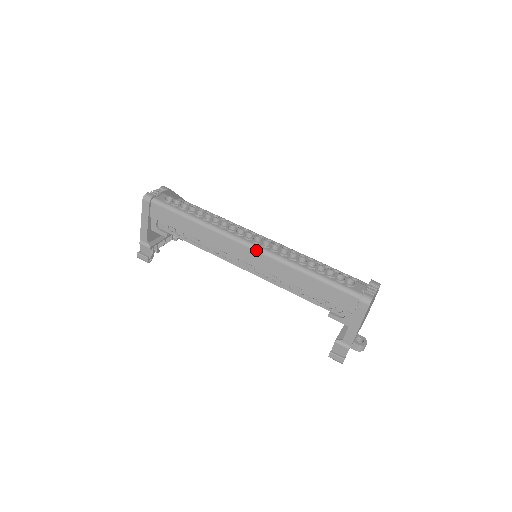
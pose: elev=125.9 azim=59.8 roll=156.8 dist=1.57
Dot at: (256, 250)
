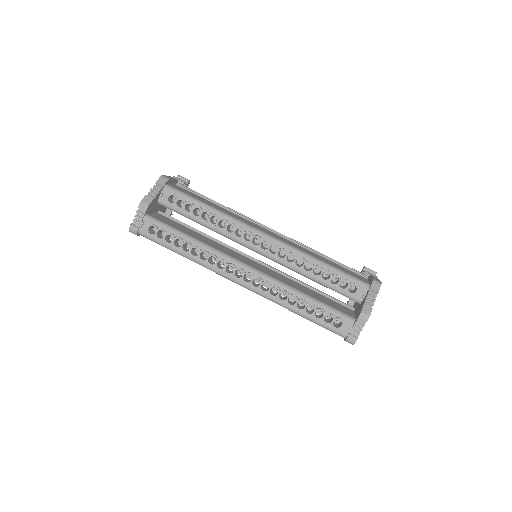
Dot at: occluded
